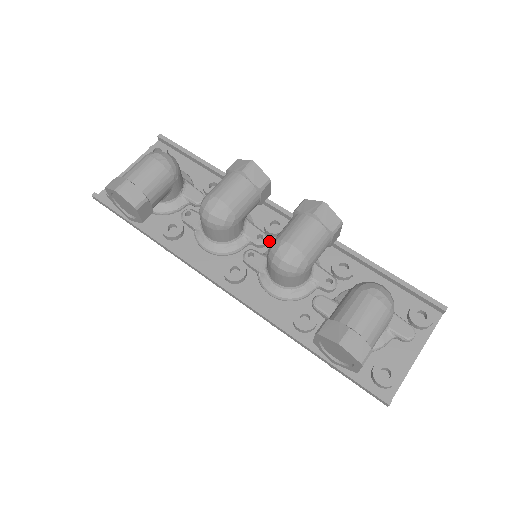
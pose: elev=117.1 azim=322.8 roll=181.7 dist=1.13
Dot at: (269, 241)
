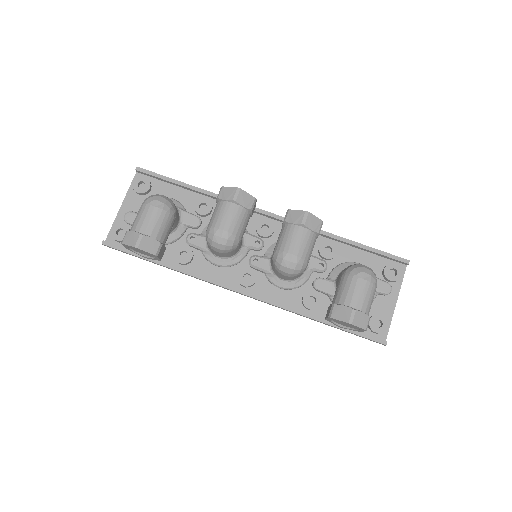
Dot at: (264, 243)
